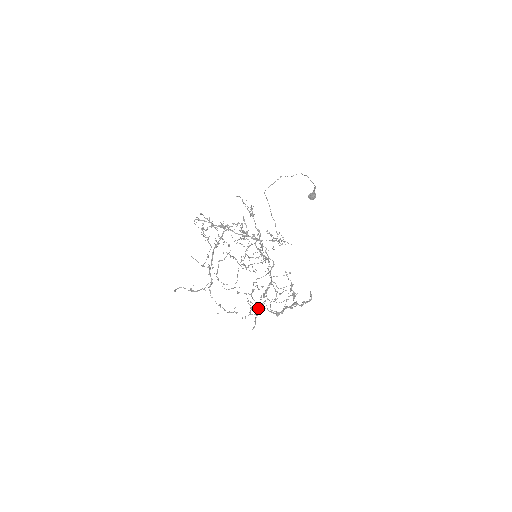
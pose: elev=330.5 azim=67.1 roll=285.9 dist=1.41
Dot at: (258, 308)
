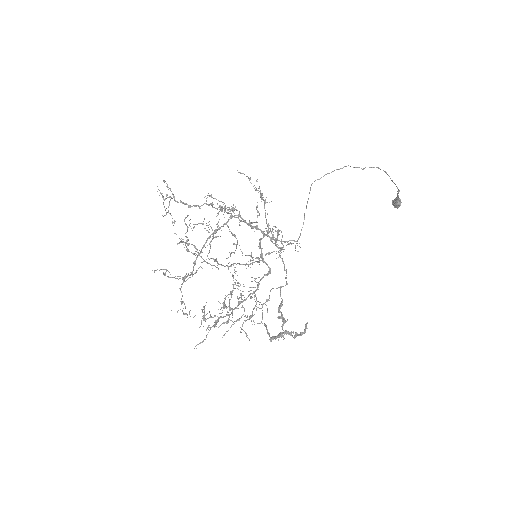
Dot at: (217, 320)
